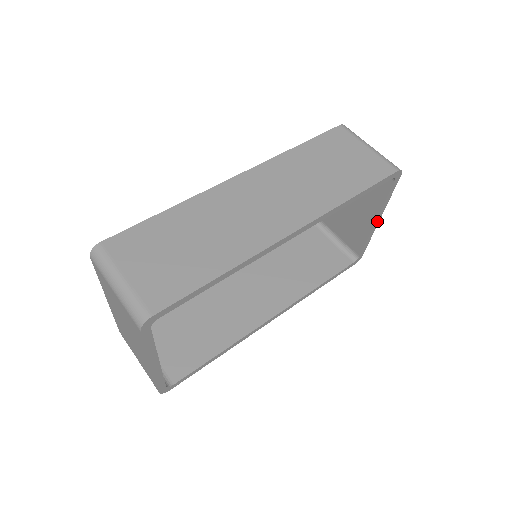
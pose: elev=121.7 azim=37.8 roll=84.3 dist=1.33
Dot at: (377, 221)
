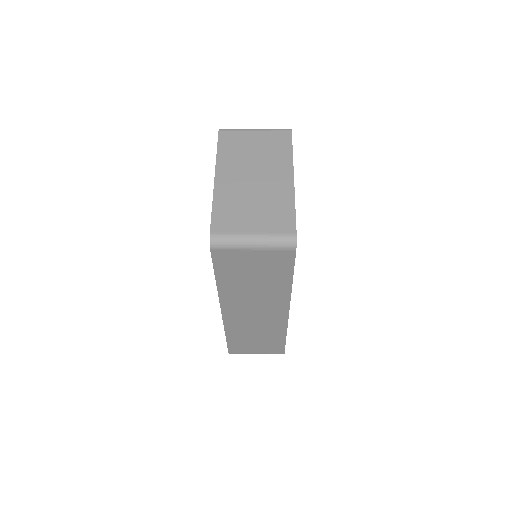
Dot at: occluded
